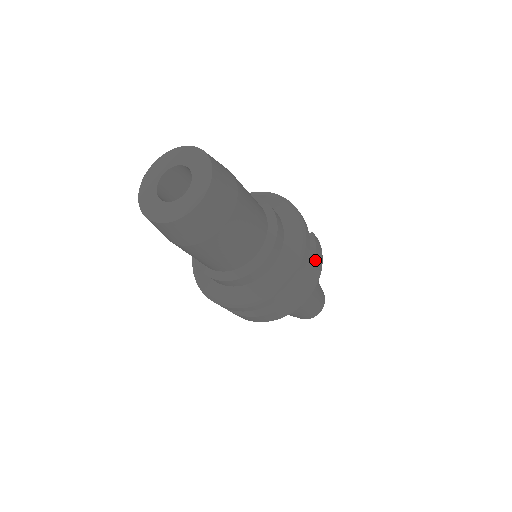
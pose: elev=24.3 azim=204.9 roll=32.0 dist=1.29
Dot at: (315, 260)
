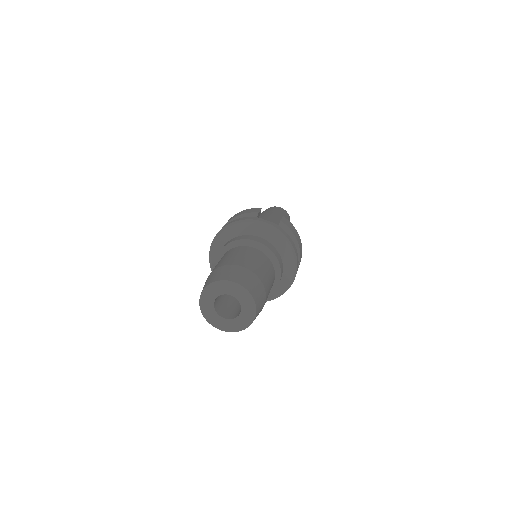
Dot at: (295, 238)
